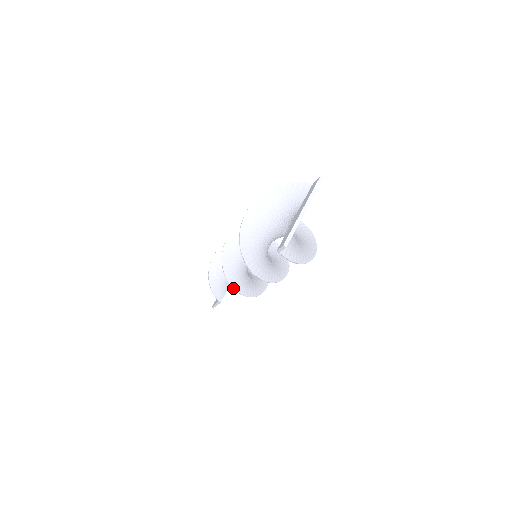
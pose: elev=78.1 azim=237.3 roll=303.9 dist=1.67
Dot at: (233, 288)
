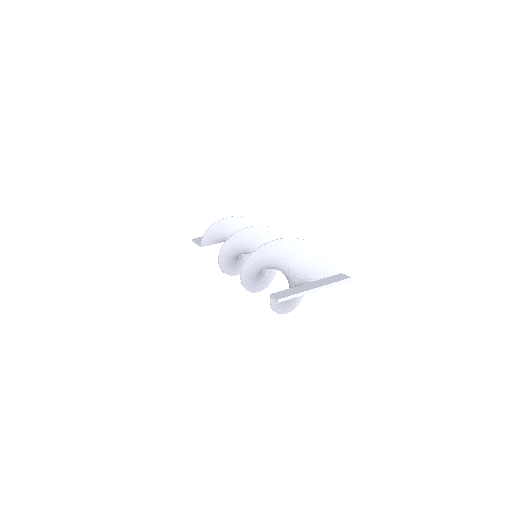
Dot at: (219, 257)
